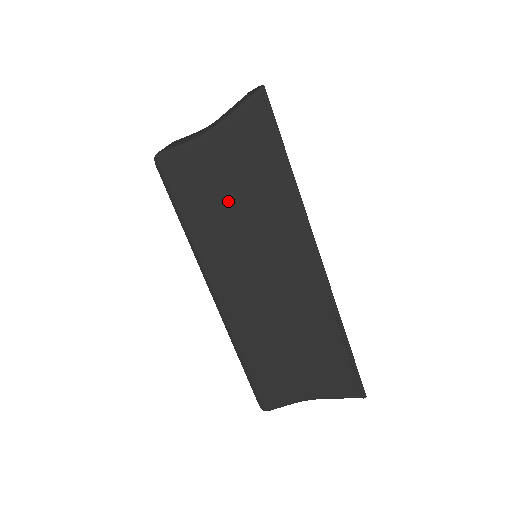
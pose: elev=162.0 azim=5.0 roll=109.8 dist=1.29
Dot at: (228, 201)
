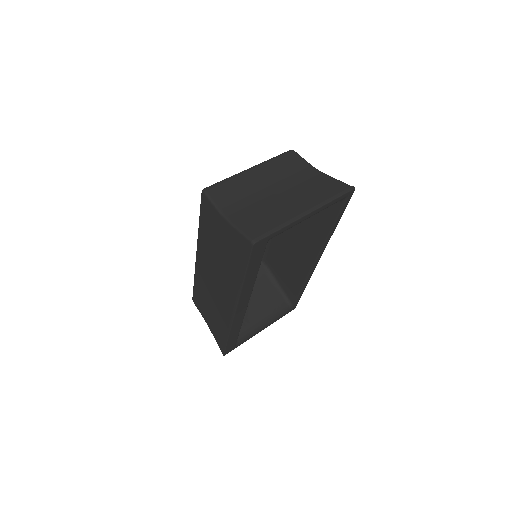
Dot at: (217, 245)
